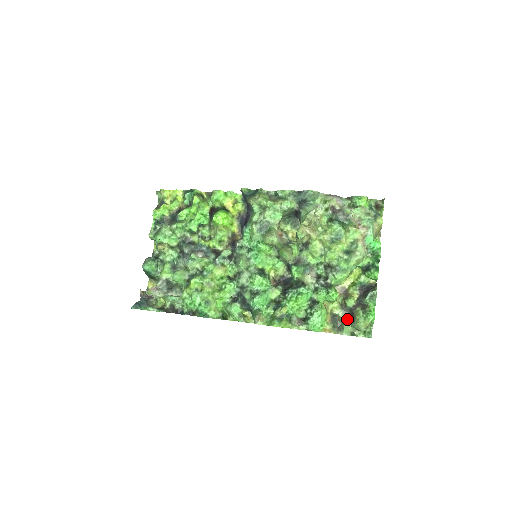
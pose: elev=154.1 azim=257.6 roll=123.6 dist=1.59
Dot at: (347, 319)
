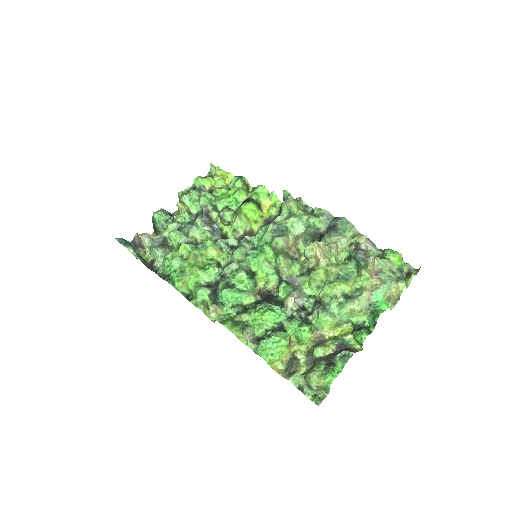
Dot at: (306, 370)
